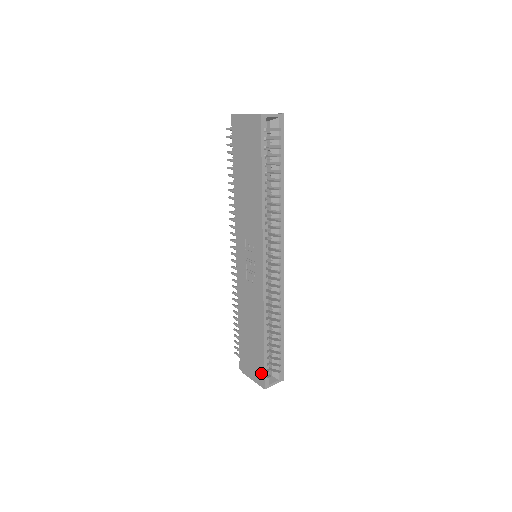
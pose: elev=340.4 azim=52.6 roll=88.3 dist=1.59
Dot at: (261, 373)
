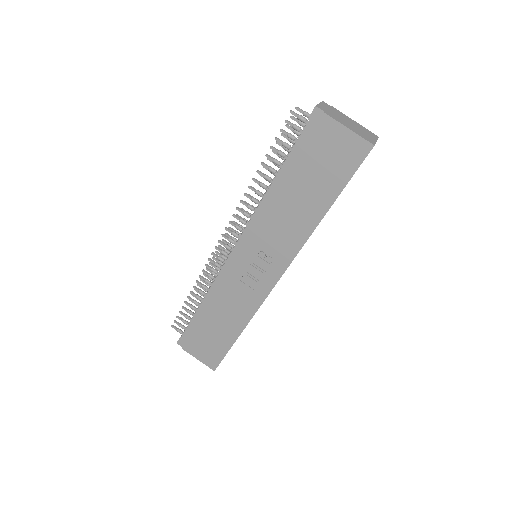
Dot at: (217, 359)
